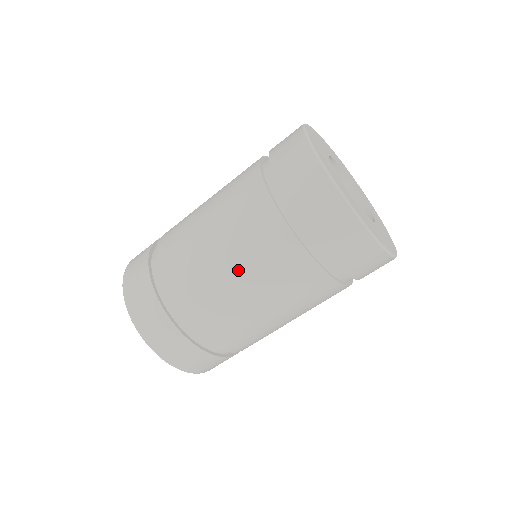
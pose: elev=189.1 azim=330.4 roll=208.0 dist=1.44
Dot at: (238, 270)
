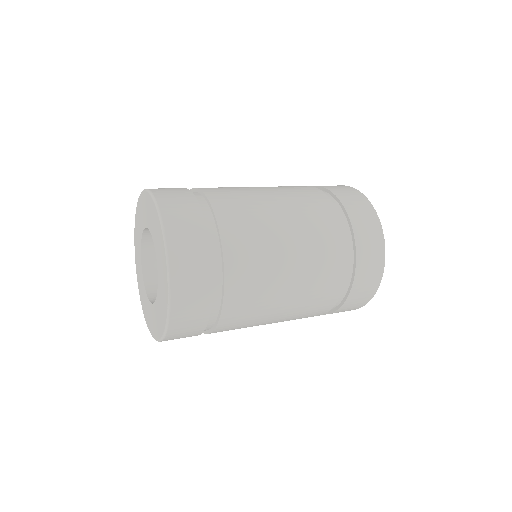
Dot at: (297, 261)
